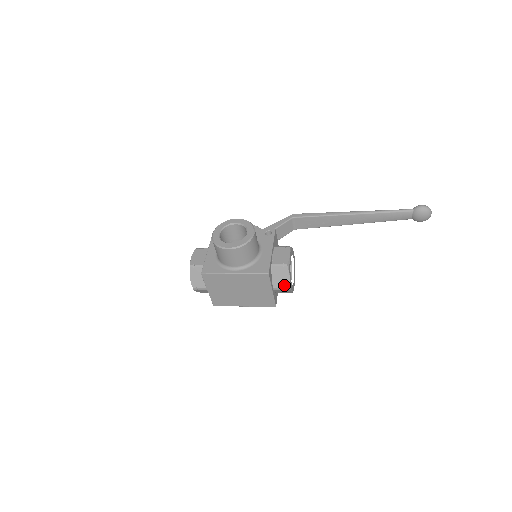
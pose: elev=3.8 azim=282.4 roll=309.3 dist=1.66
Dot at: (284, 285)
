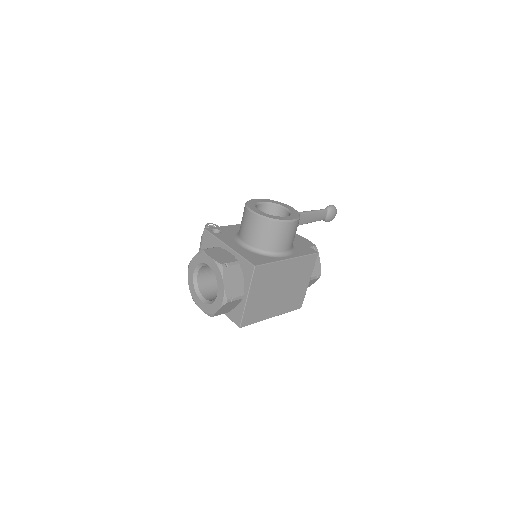
Dot at: (317, 272)
